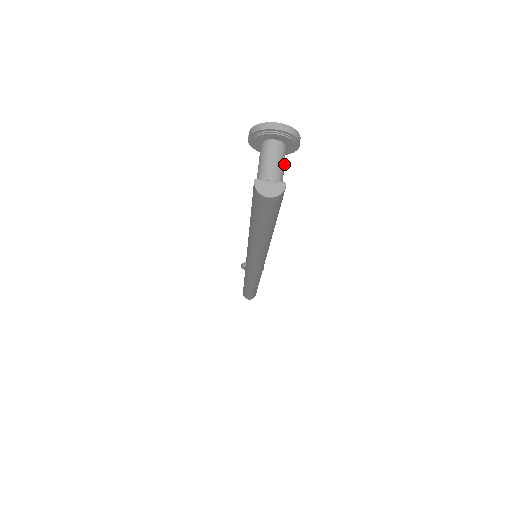
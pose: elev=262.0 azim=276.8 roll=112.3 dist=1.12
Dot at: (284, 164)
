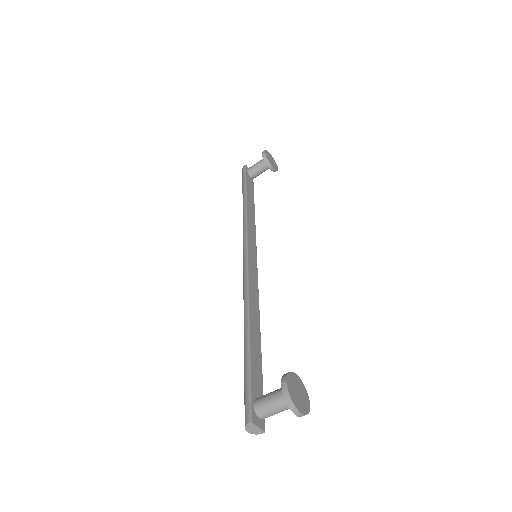
Dot at: occluded
